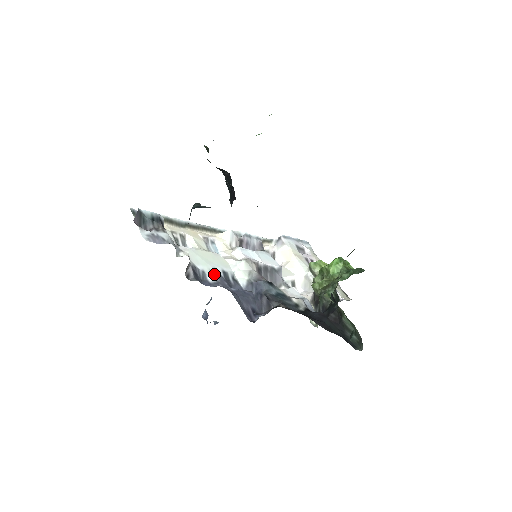
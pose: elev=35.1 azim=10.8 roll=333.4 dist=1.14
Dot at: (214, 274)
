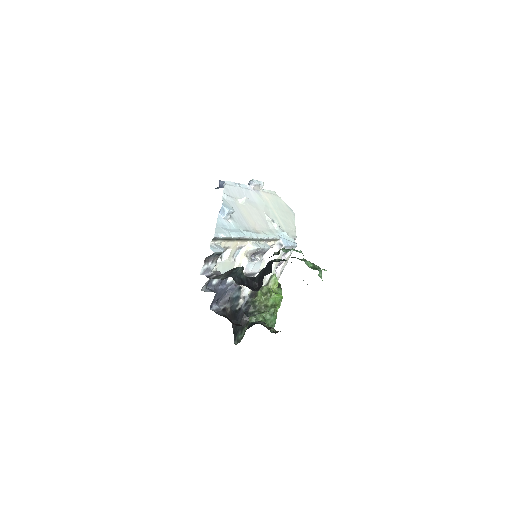
Dot at: occluded
